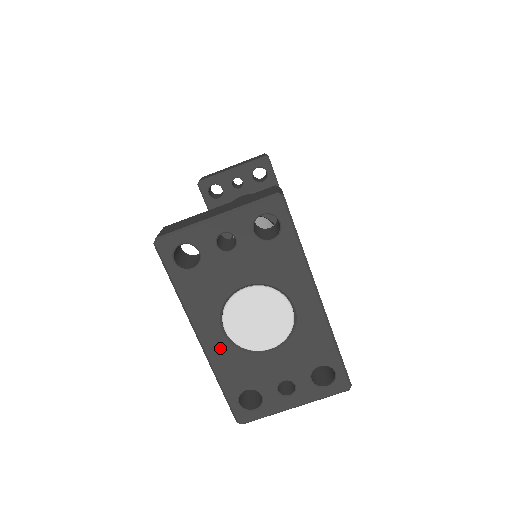
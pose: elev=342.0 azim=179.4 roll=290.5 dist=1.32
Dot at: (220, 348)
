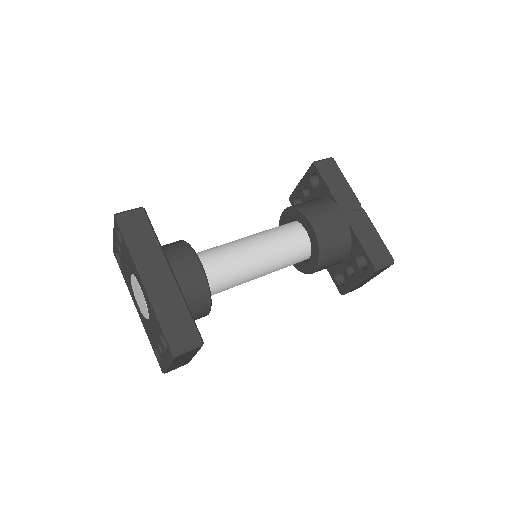
Dot at: (141, 316)
